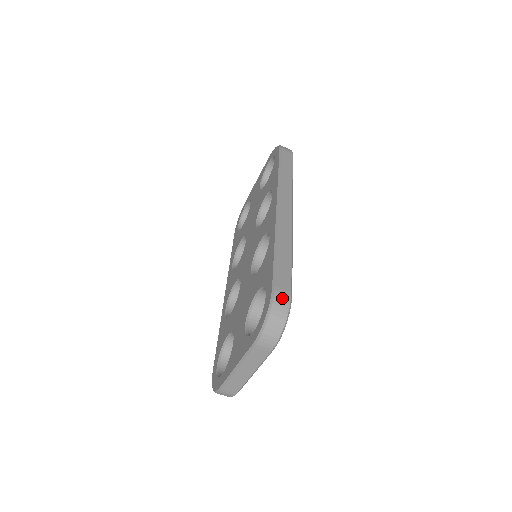
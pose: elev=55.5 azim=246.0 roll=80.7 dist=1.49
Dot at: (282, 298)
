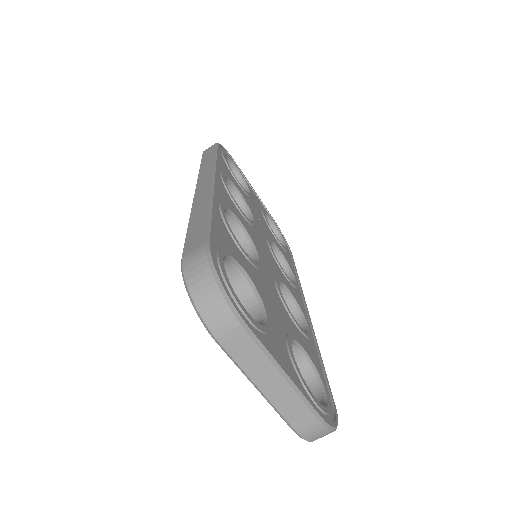
Dot at: (193, 258)
